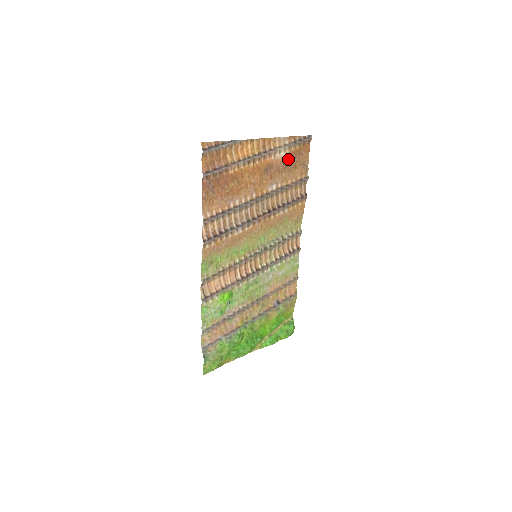
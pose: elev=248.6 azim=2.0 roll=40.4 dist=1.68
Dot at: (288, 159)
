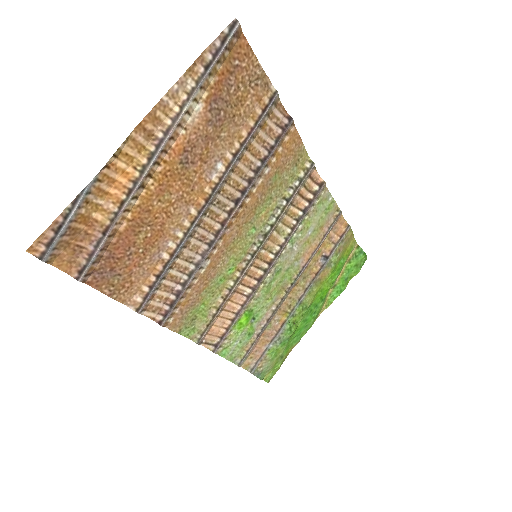
Dot at: (215, 104)
